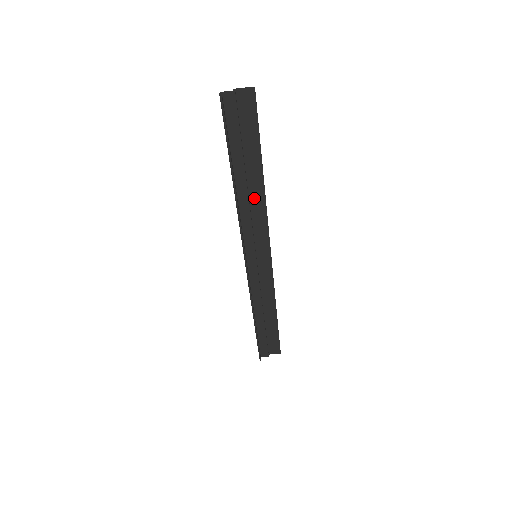
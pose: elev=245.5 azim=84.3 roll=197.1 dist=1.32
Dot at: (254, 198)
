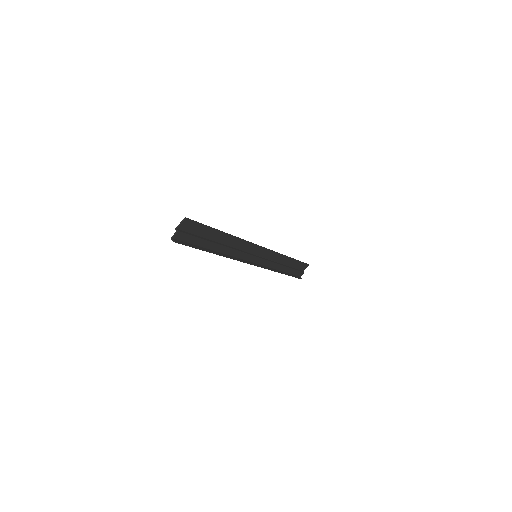
Dot at: (231, 243)
